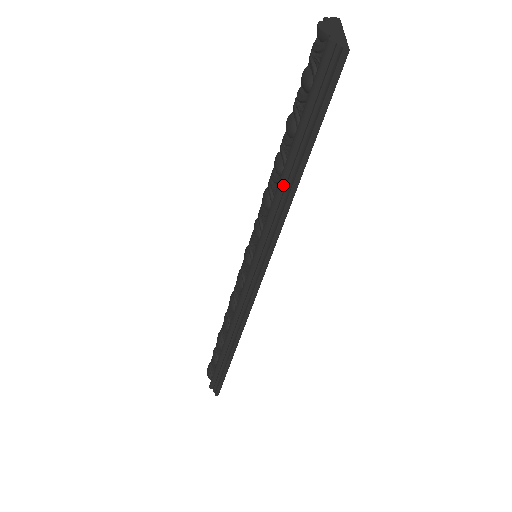
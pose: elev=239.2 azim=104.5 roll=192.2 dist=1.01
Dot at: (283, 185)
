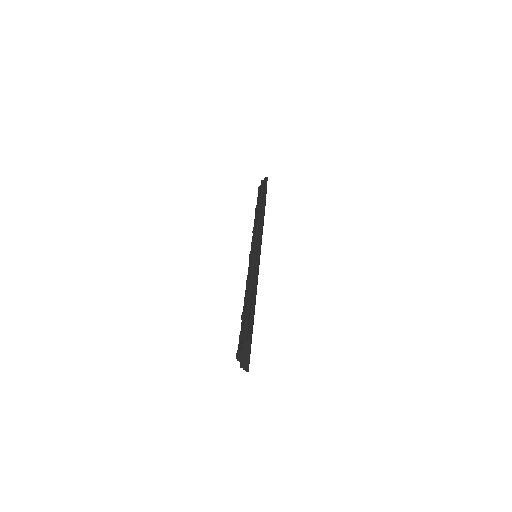
Dot at: (259, 210)
